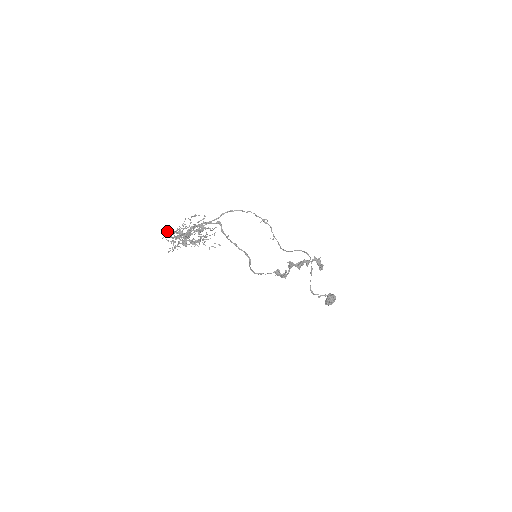
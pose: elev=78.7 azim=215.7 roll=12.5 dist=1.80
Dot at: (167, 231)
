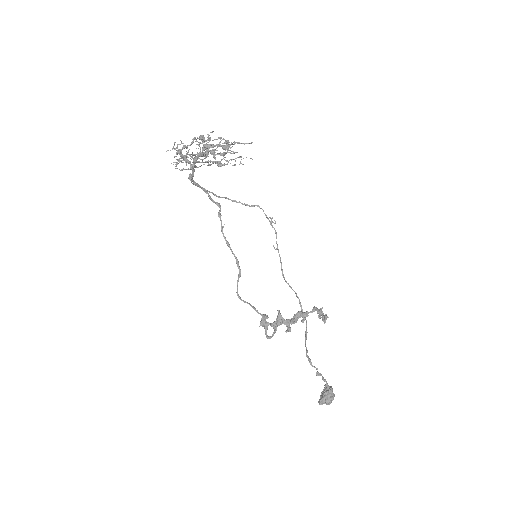
Dot at: occluded
